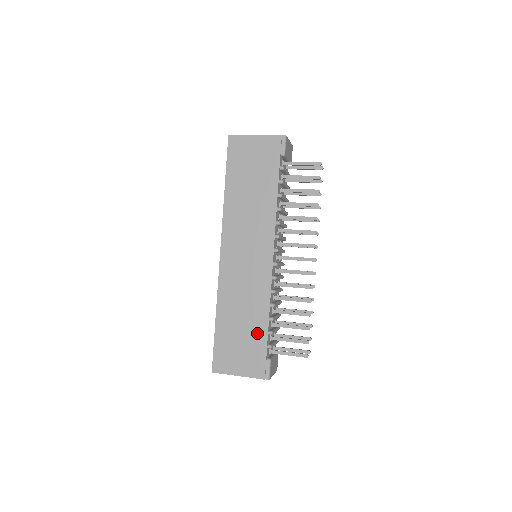
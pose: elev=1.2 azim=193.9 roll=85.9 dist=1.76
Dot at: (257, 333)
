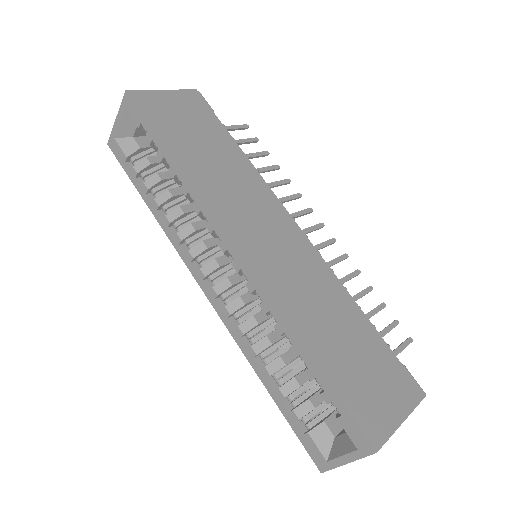
Dot at: (366, 336)
